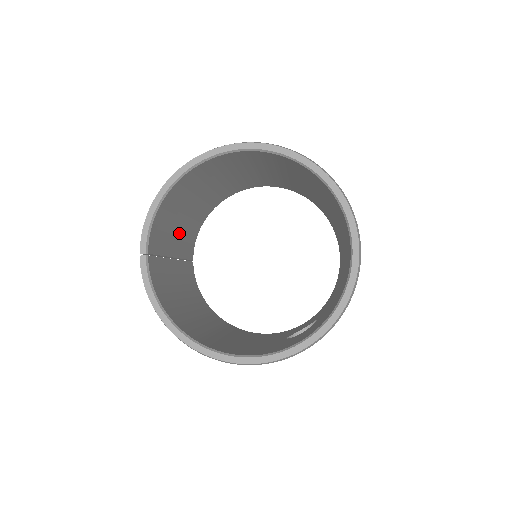
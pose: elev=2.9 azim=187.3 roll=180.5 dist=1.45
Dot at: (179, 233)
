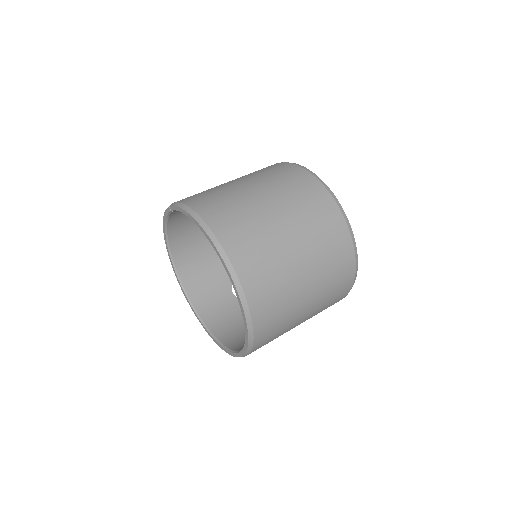
Dot at: occluded
